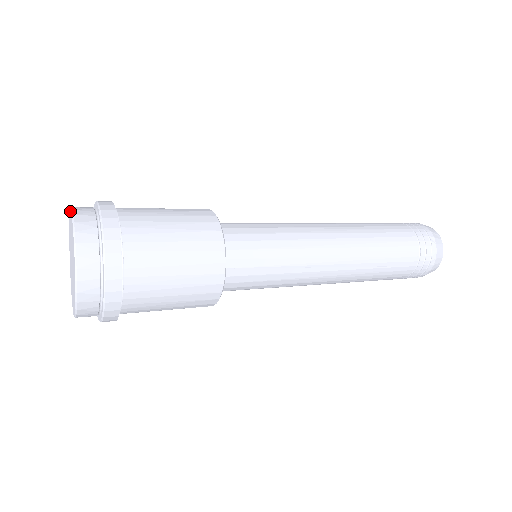
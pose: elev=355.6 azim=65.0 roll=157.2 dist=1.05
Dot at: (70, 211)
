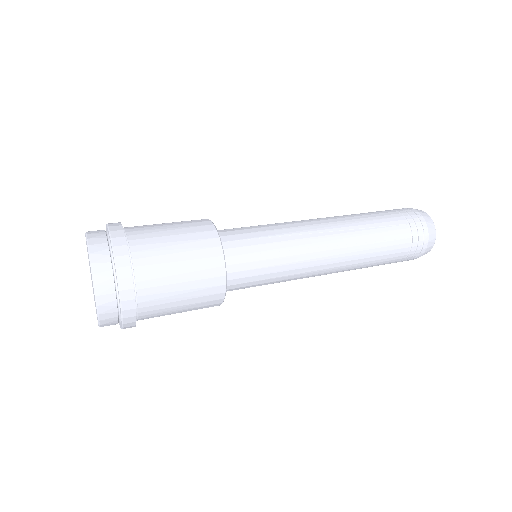
Dot at: occluded
